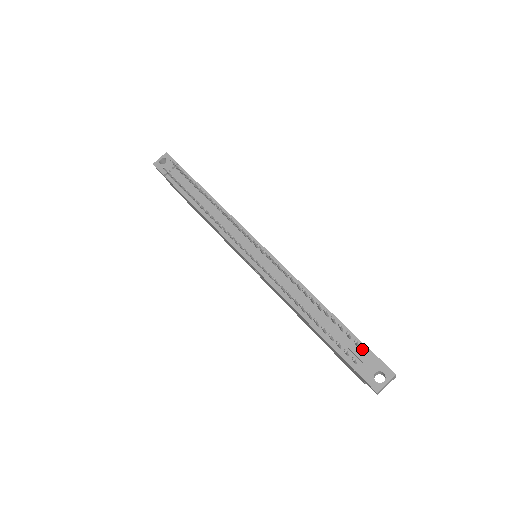
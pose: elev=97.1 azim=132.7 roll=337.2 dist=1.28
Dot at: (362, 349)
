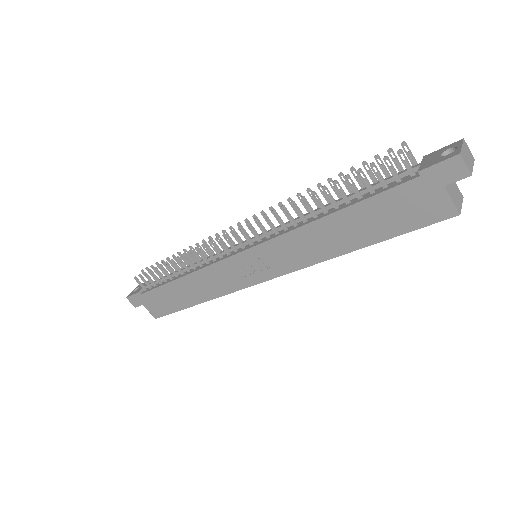
Dot at: (404, 151)
